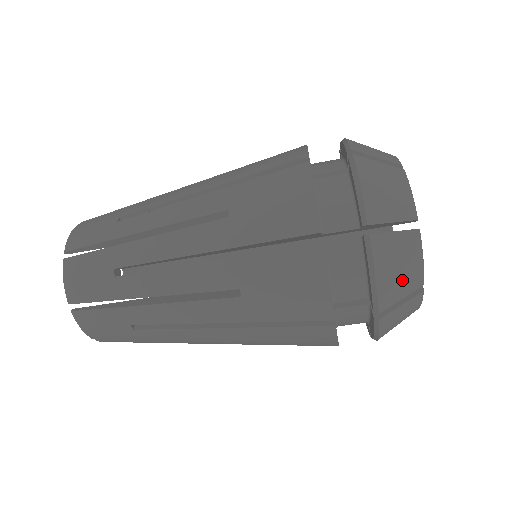
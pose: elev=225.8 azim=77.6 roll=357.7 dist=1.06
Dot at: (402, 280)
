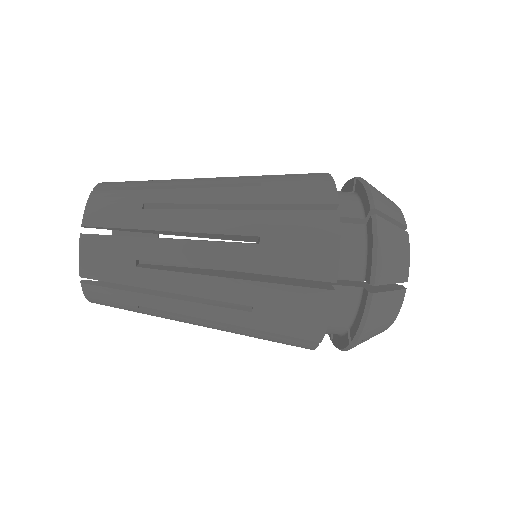
Dot at: (394, 264)
